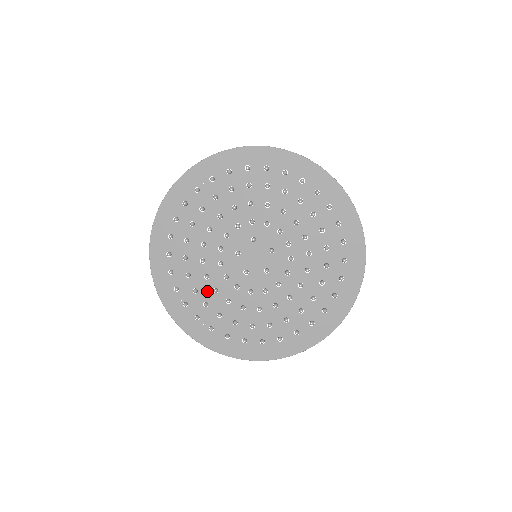
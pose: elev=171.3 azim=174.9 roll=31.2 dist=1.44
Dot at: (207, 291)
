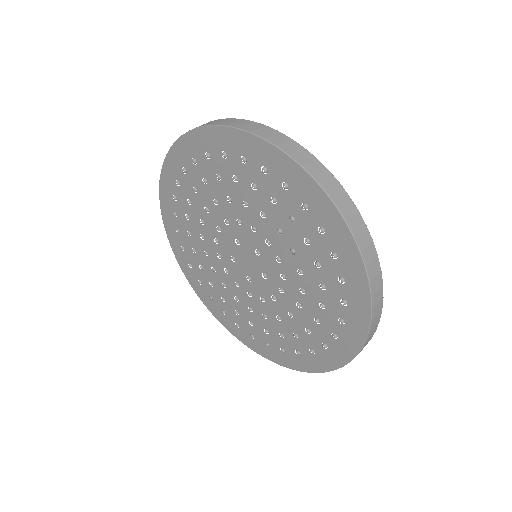
Dot at: (231, 299)
